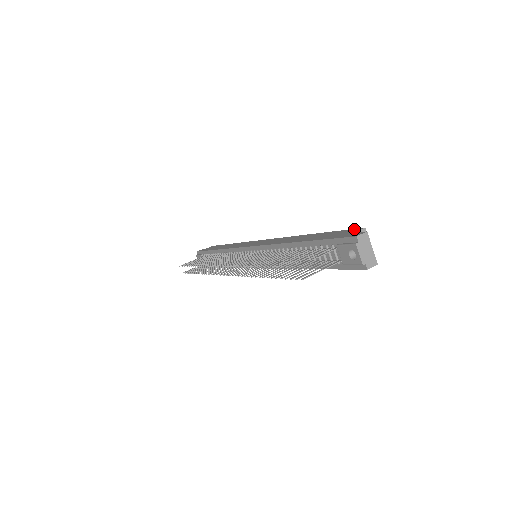
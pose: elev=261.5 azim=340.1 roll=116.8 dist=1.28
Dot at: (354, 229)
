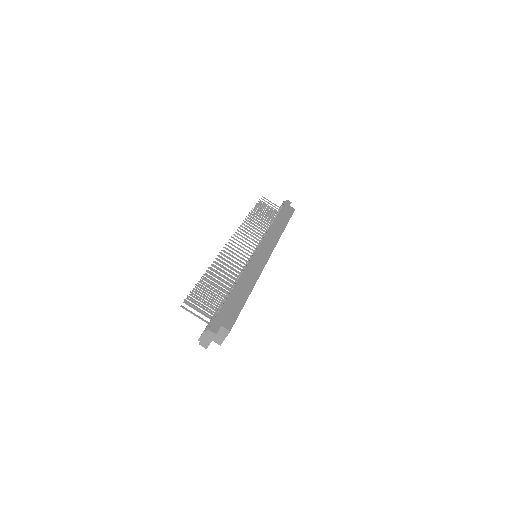
Dot at: (232, 324)
